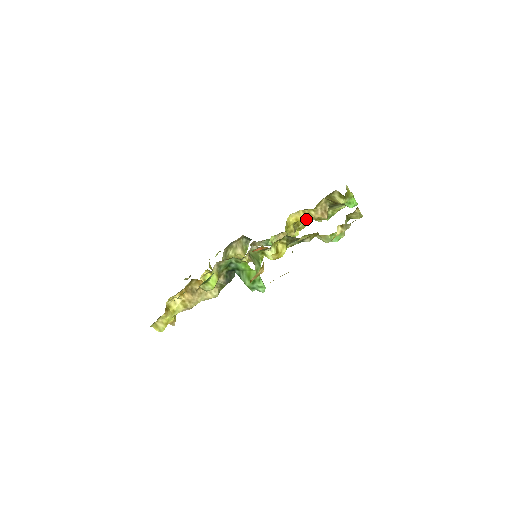
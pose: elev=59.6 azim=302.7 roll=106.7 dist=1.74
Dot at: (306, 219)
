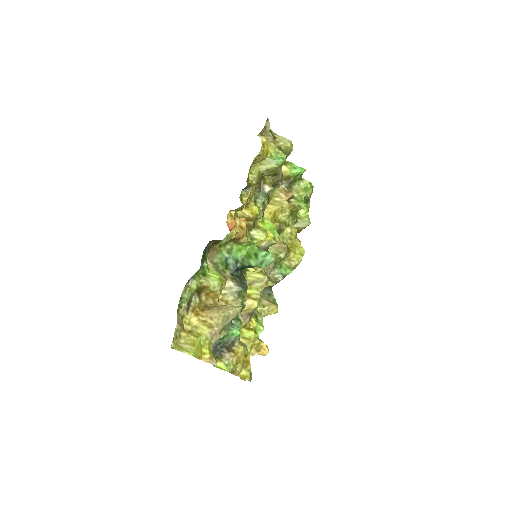
Dot at: (277, 208)
